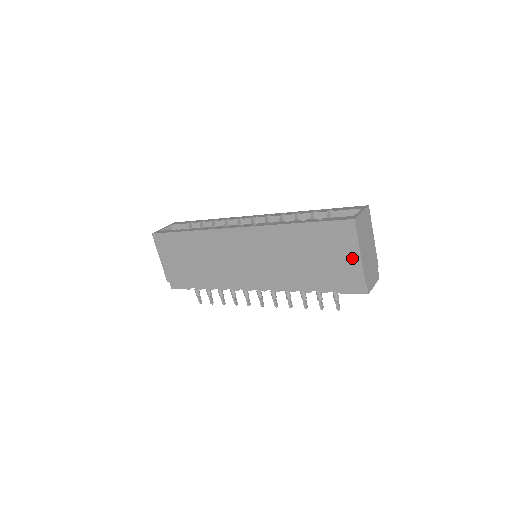
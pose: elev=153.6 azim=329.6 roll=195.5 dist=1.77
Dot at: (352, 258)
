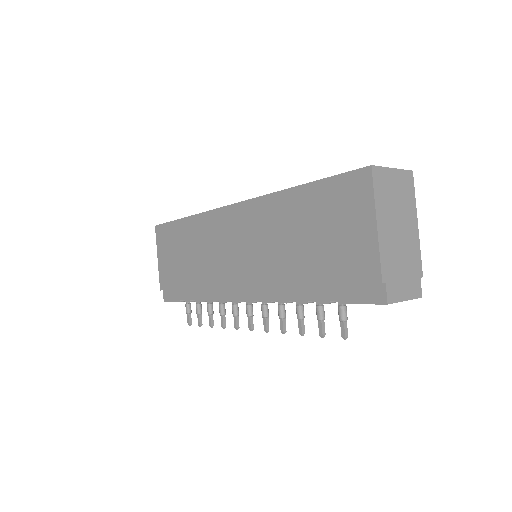
Dot at: (364, 236)
